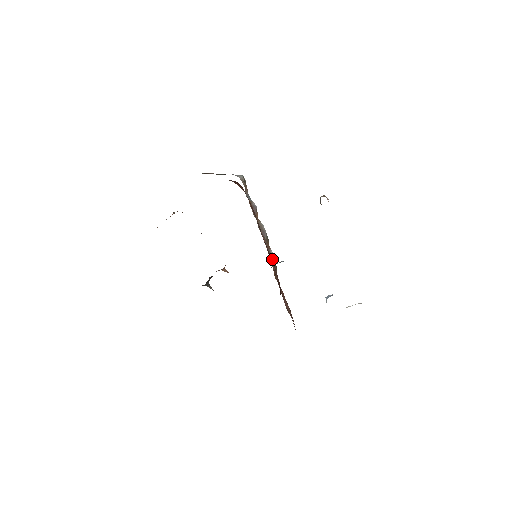
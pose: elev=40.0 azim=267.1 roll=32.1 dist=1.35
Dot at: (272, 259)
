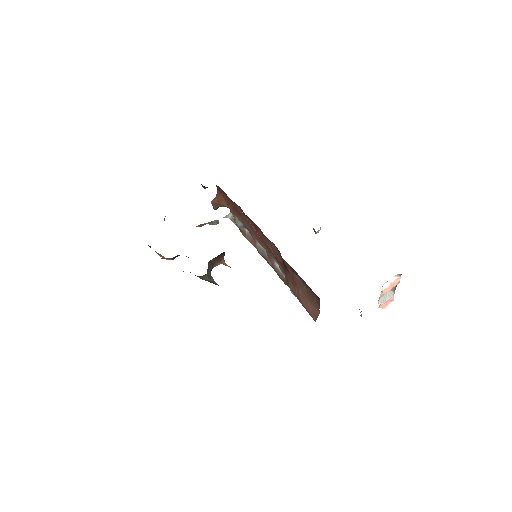
Dot at: (280, 274)
